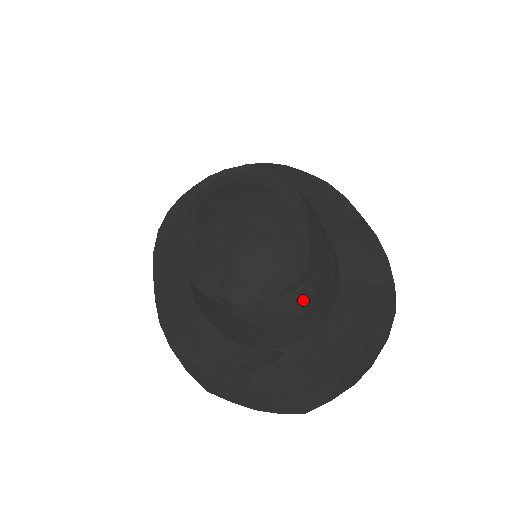
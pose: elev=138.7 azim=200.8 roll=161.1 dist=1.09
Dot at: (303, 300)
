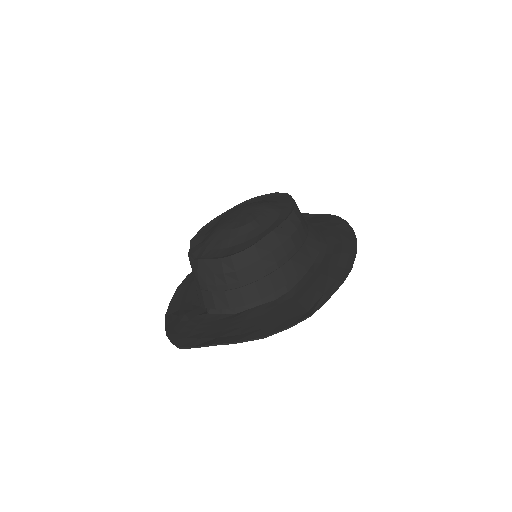
Dot at: (224, 270)
